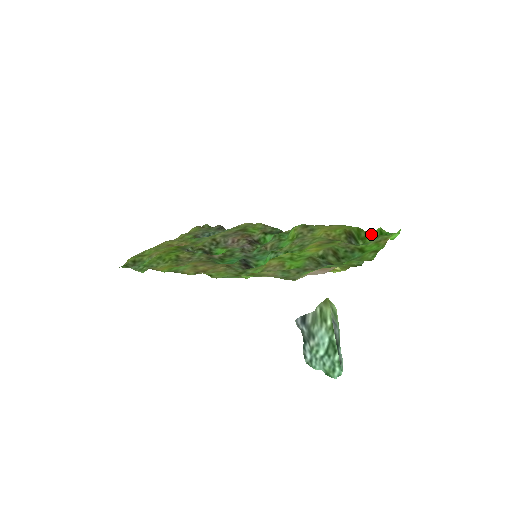
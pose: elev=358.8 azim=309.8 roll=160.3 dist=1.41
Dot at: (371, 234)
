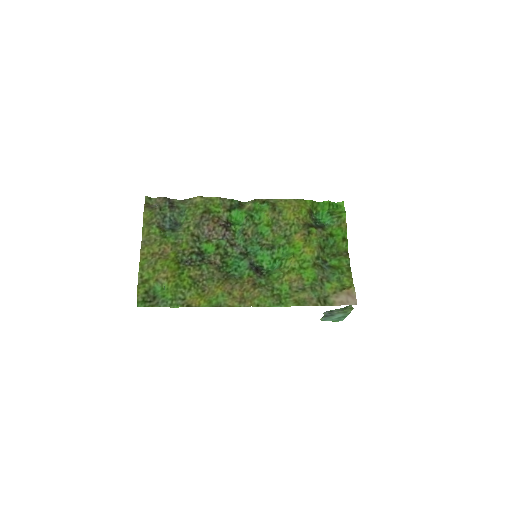
Dot at: (320, 204)
